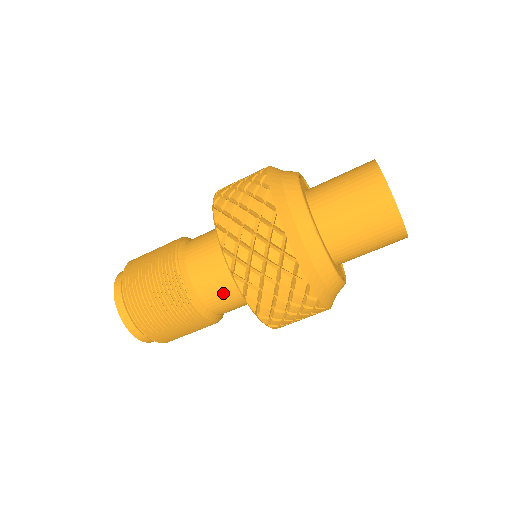
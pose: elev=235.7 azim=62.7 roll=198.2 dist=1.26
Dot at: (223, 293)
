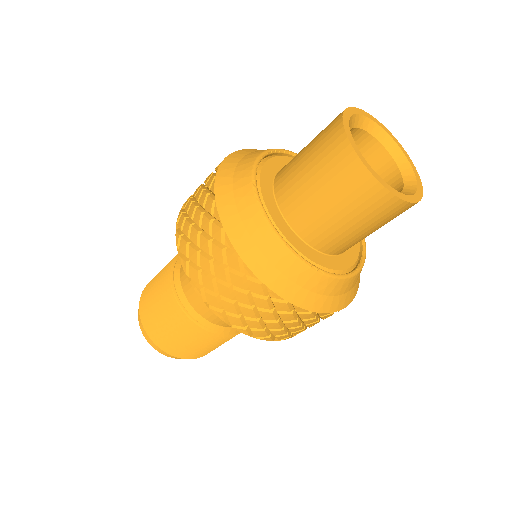
Dot at: occluded
